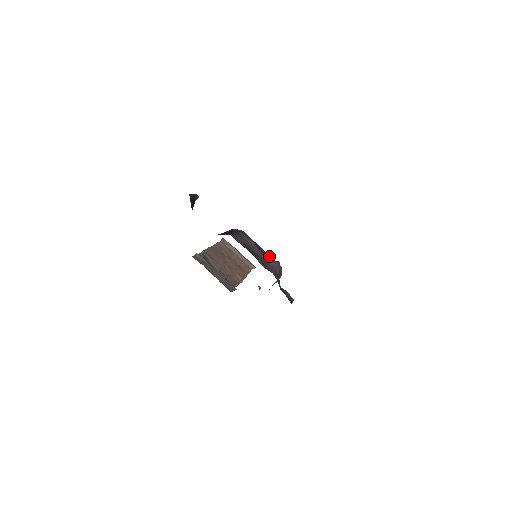
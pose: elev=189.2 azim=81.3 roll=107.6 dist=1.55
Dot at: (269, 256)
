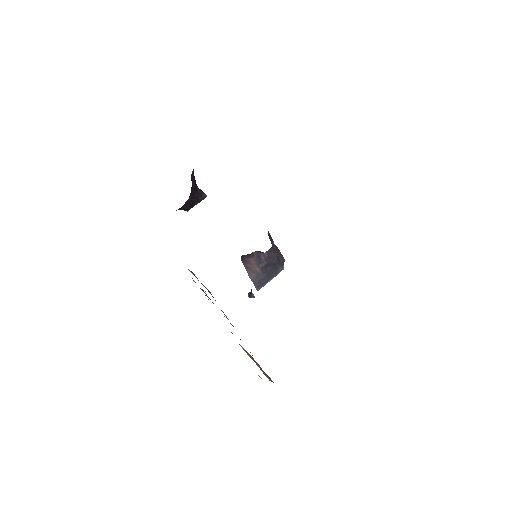
Dot at: occluded
